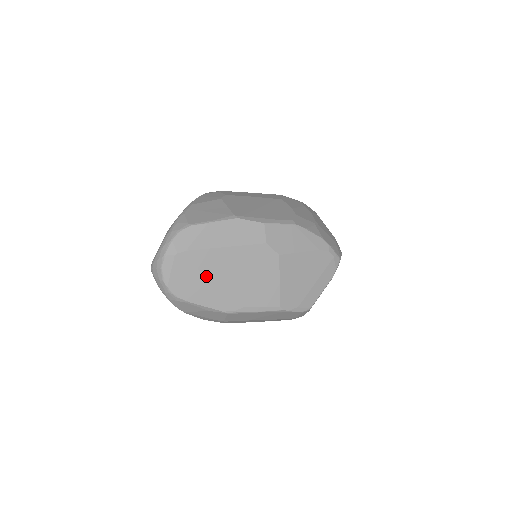
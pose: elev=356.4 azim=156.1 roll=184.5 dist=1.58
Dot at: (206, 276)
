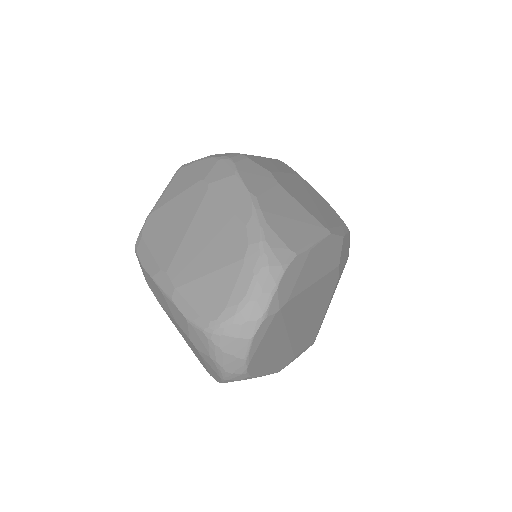
Dot at: (287, 332)
